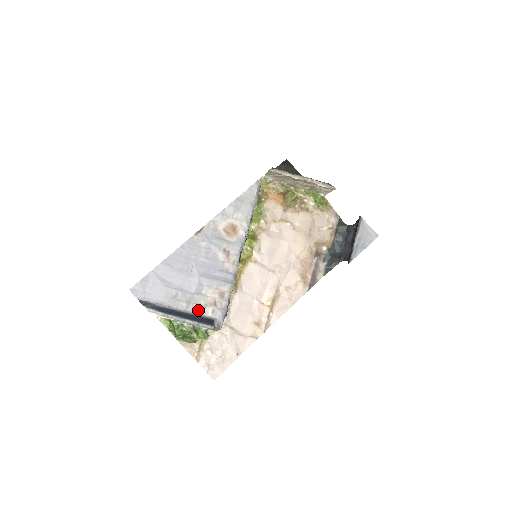
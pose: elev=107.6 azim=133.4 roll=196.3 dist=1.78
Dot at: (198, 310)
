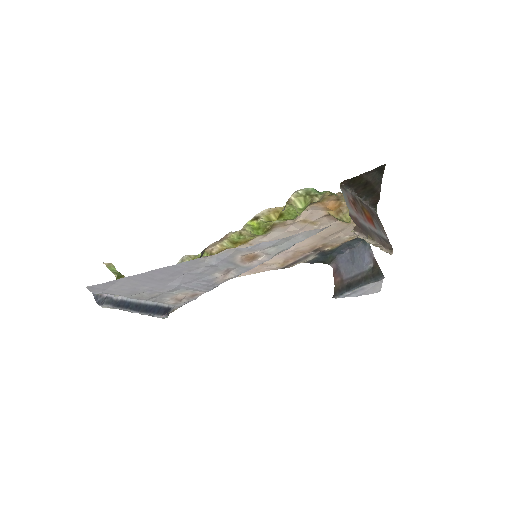
Dot at: (159, 301)
